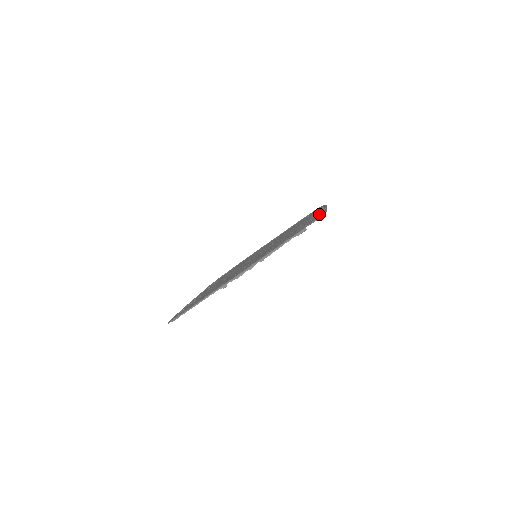
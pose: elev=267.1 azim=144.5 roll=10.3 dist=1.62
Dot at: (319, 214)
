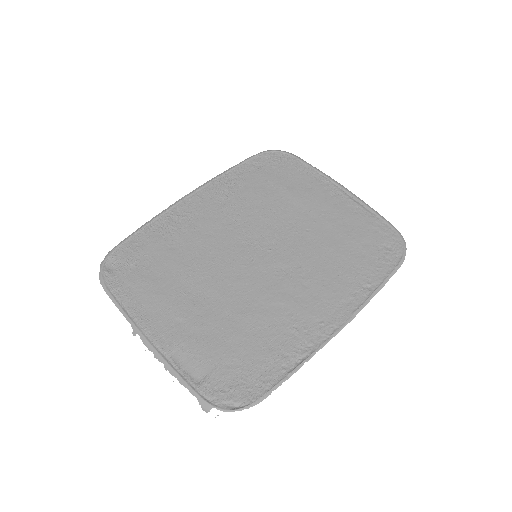
Dot at: (292, 359)
